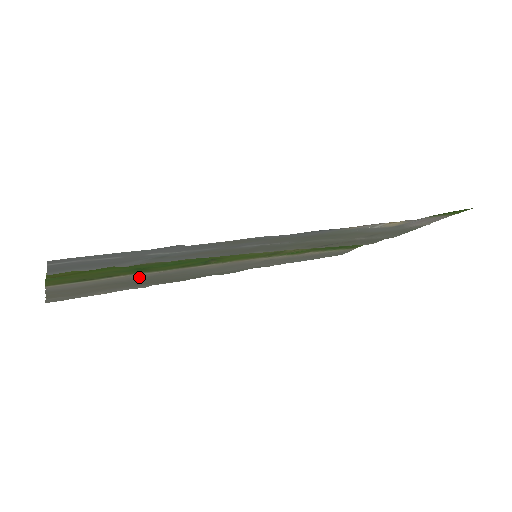
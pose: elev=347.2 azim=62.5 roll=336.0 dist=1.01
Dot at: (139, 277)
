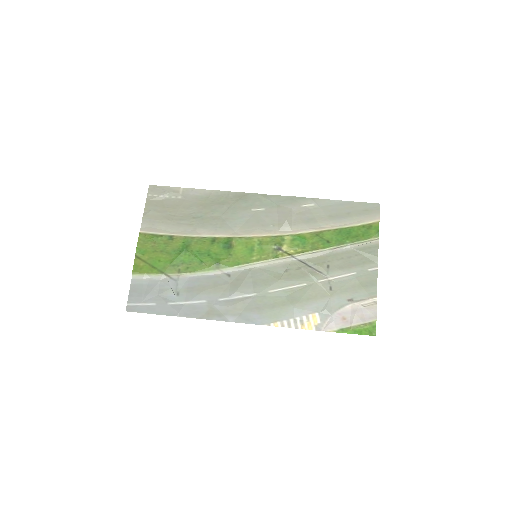
Dot at: (191, 229)
